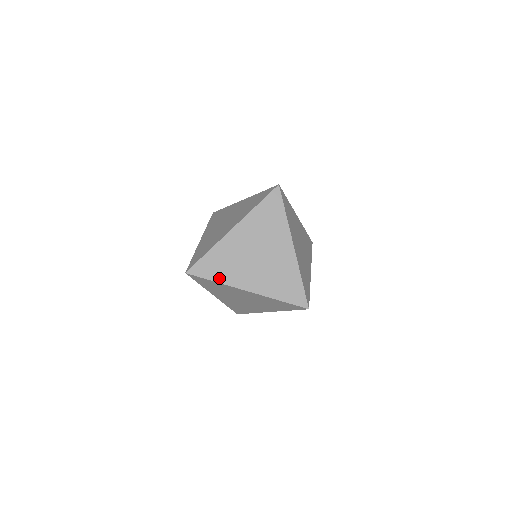
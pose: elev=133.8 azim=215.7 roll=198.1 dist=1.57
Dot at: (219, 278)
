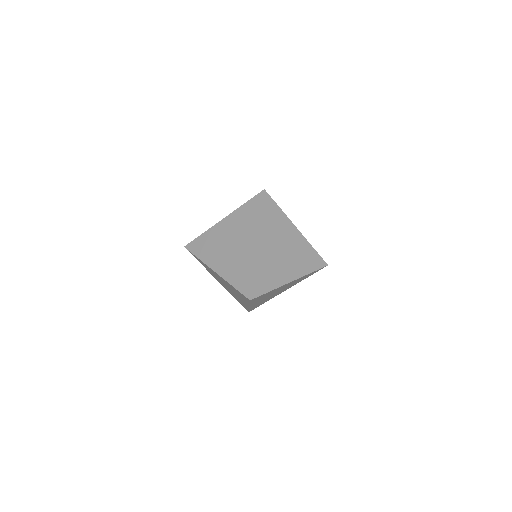
Dot at: occluded
